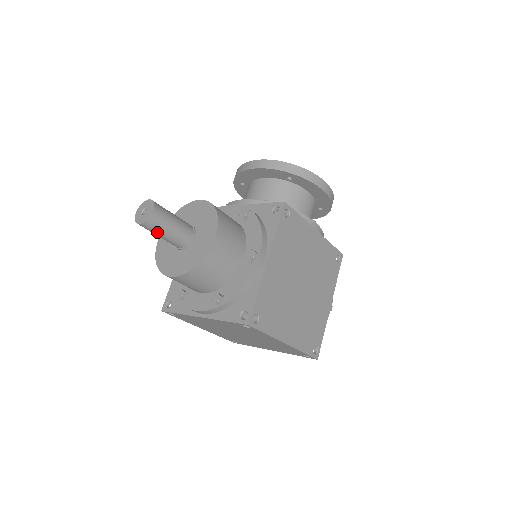
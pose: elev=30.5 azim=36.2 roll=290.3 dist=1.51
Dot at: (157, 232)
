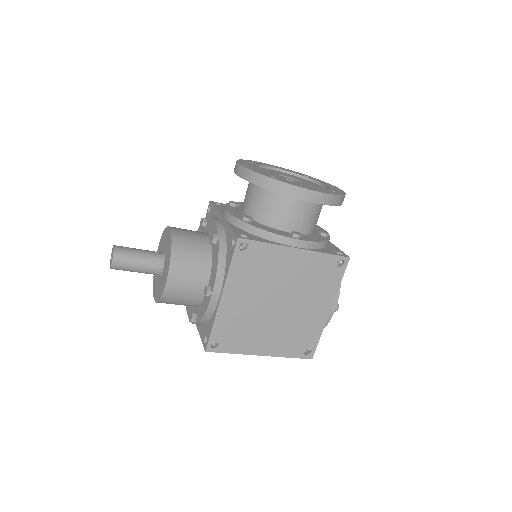
Dot at: occluded
